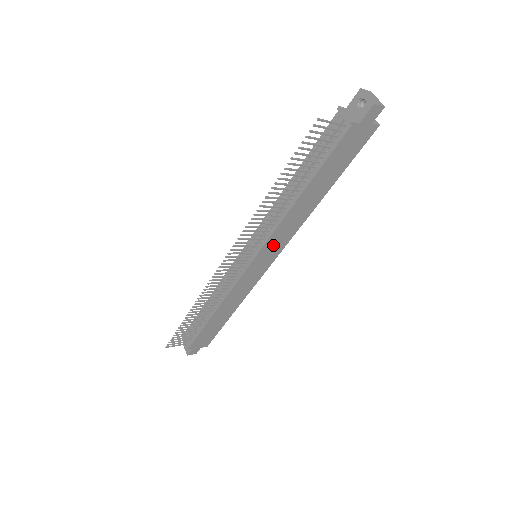
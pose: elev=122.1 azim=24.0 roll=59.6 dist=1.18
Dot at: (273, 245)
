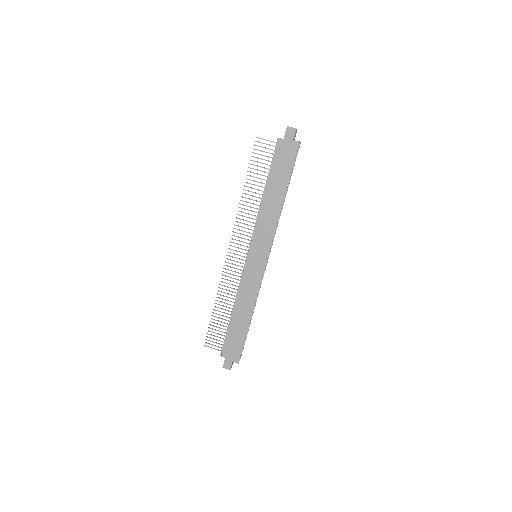
Dot at: (260, 240)
